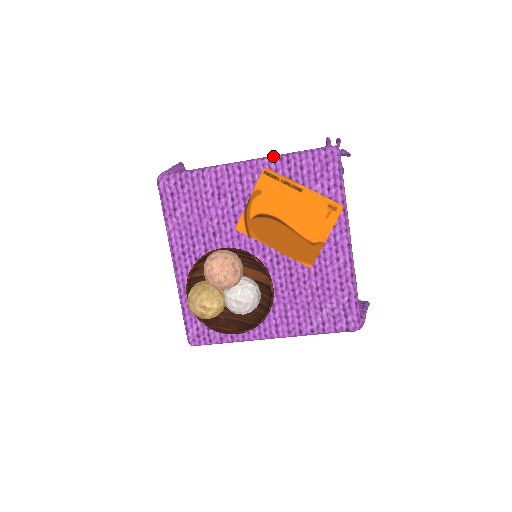
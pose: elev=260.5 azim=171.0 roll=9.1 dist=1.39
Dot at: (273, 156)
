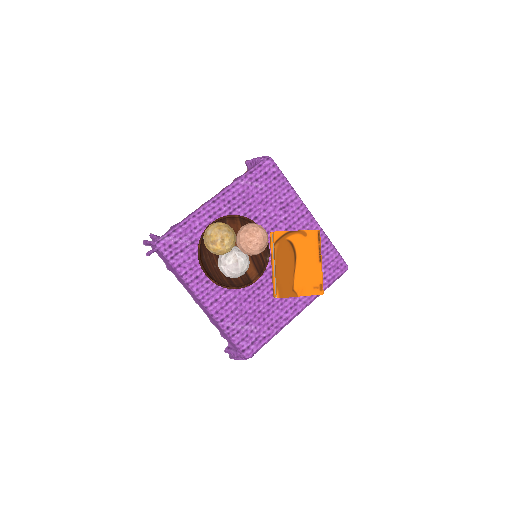
Dot at: occluded
